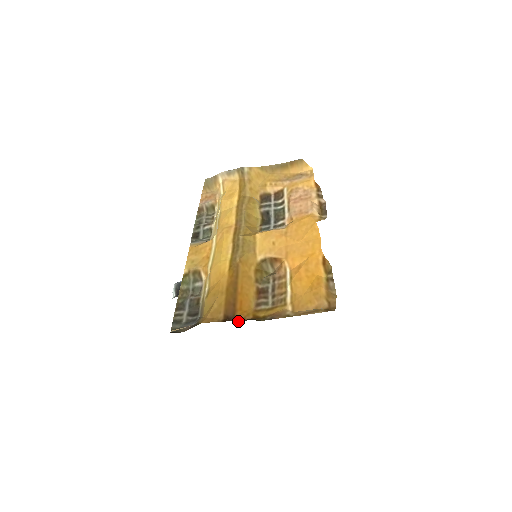
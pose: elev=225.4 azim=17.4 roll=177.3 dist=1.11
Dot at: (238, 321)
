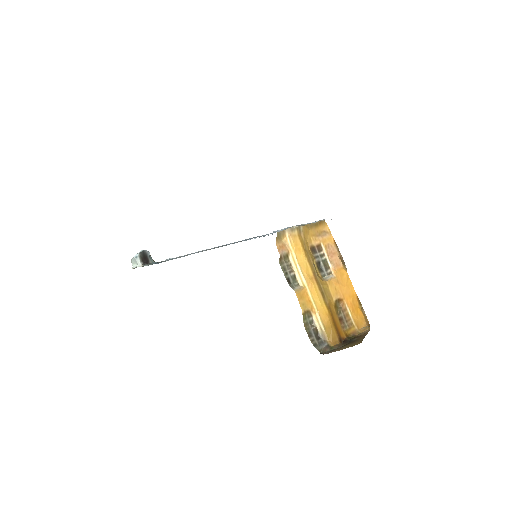
Dot at: (344, 340)
